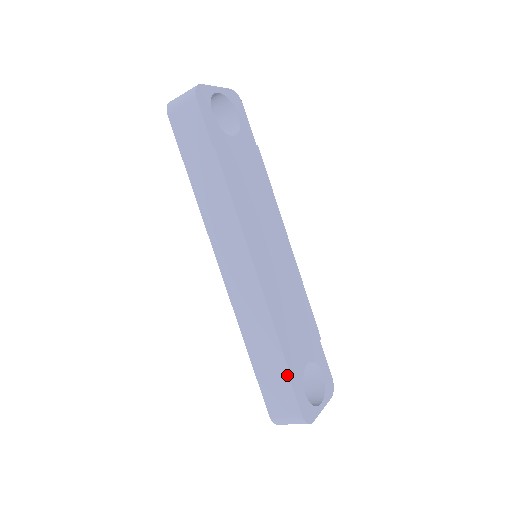
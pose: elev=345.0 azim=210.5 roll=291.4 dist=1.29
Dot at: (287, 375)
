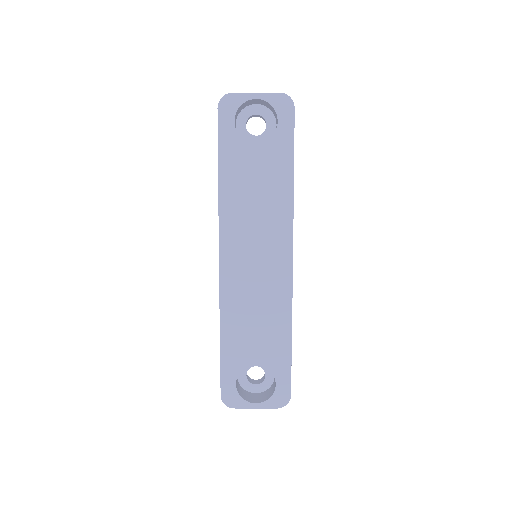
Dot at: (220, 359)
